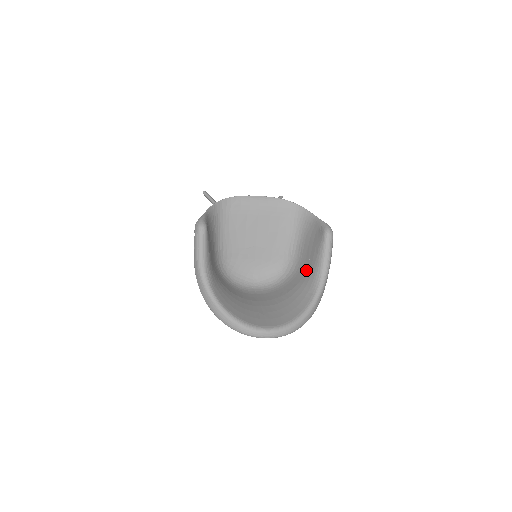
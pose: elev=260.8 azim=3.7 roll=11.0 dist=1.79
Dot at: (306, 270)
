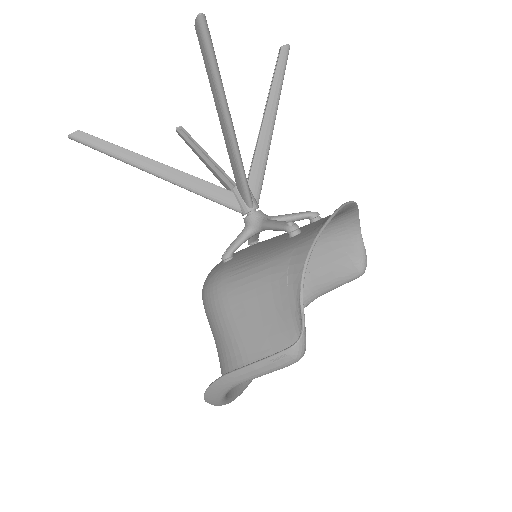
Dot at: occluded
